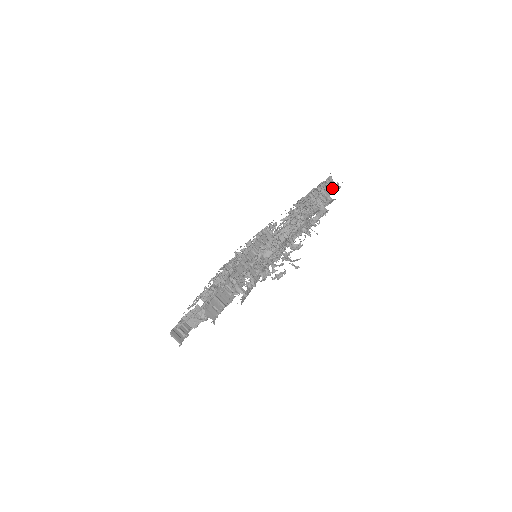
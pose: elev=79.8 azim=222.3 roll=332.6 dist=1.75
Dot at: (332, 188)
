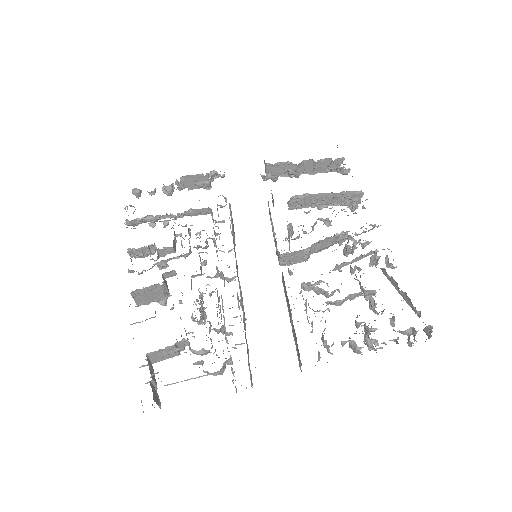
Dot at: occluded
